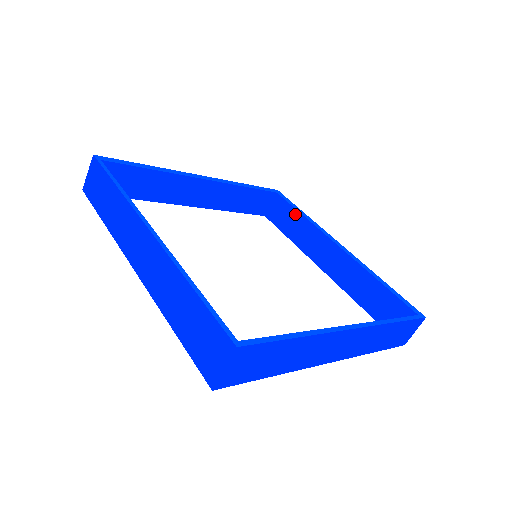
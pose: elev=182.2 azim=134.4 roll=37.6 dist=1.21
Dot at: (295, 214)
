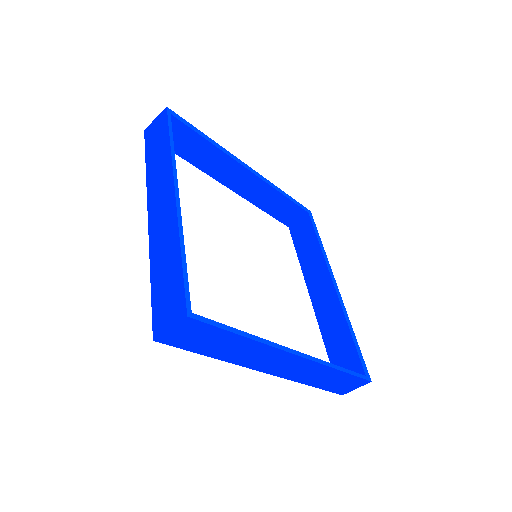
Dot at: (199, 140)
